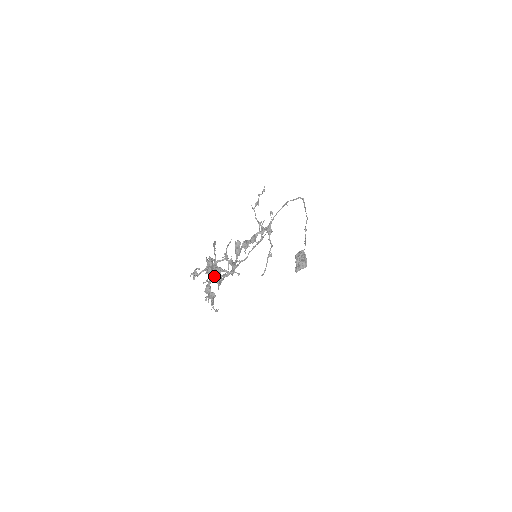
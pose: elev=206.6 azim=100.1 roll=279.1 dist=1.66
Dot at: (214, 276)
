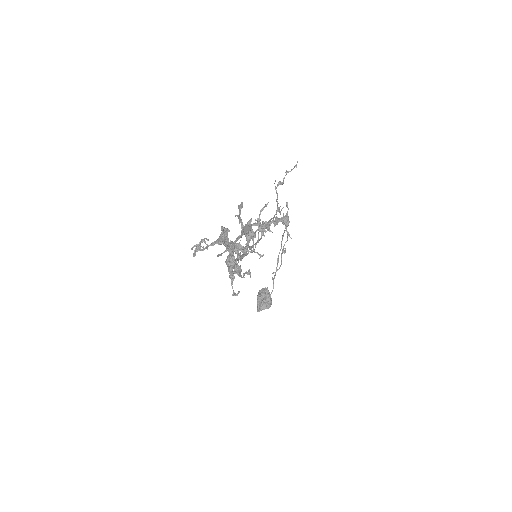
Dot at: (230, 251)
